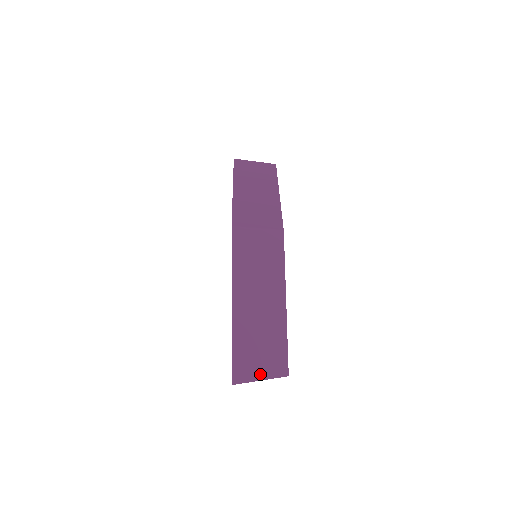
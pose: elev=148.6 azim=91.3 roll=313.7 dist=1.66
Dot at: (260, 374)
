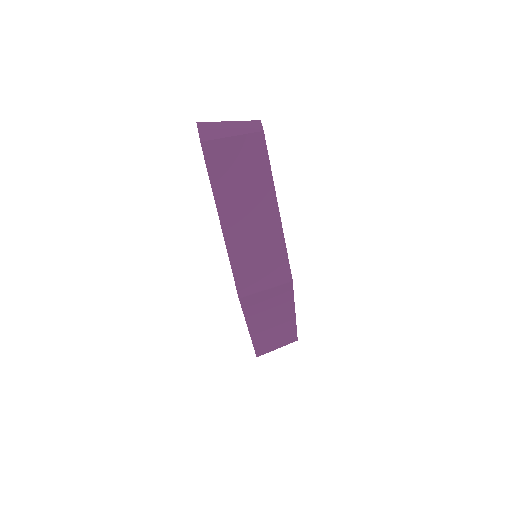
Dot at: (276, 347)
